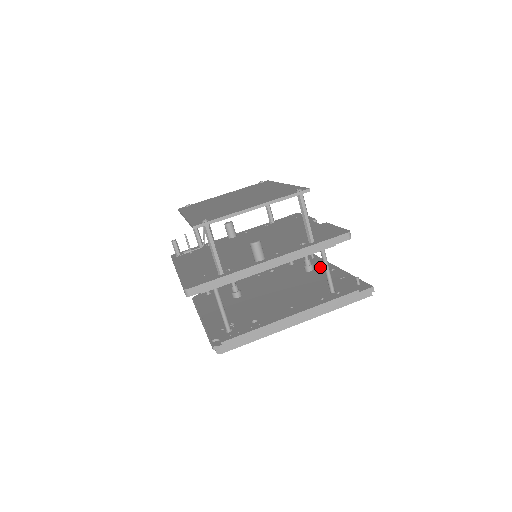
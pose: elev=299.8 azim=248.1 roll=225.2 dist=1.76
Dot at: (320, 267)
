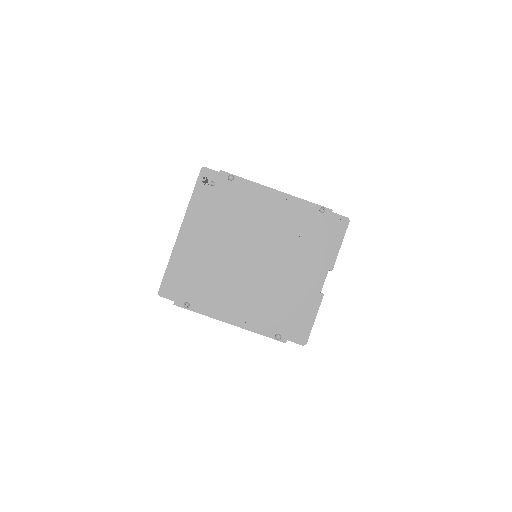
Dot at: occluded
